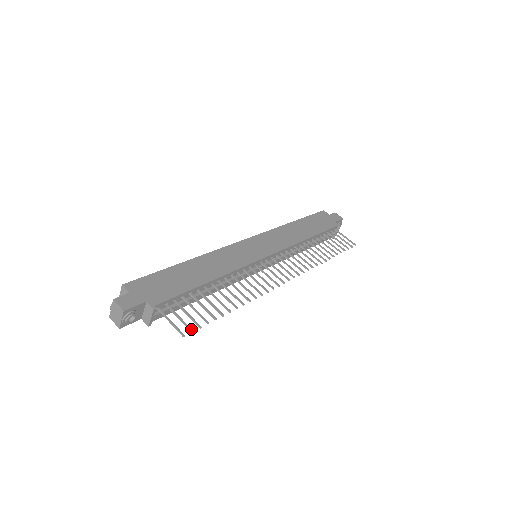
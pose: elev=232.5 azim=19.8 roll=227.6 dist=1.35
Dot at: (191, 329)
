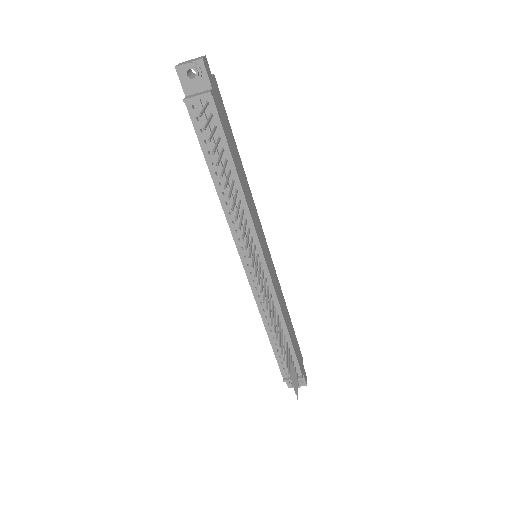
Dot at: occluded
